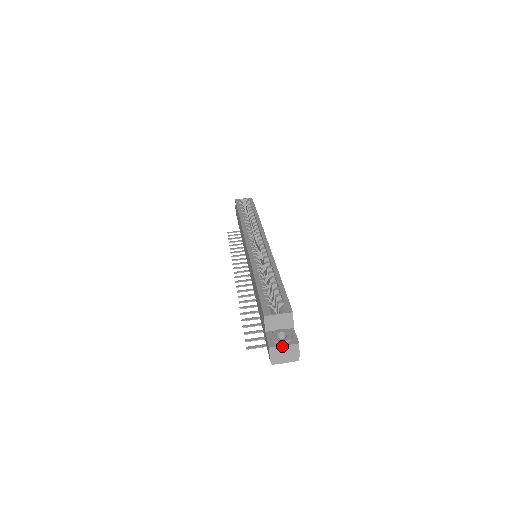
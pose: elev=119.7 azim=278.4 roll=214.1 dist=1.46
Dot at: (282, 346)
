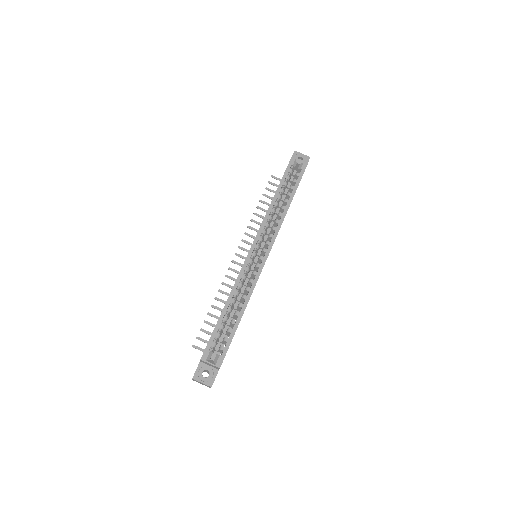
Dot at: (201, 382)
